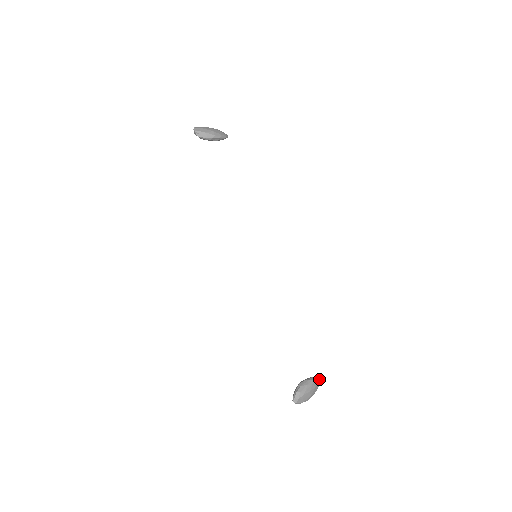
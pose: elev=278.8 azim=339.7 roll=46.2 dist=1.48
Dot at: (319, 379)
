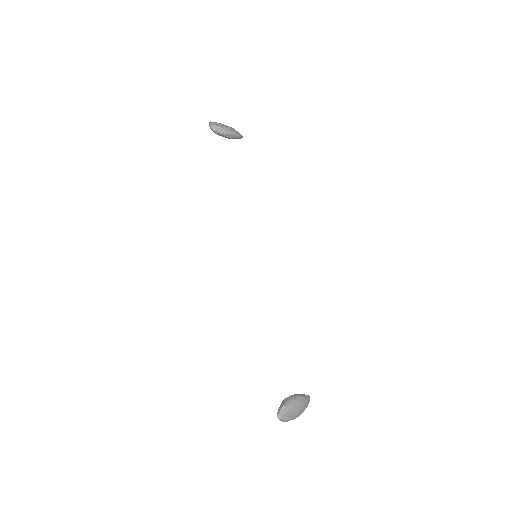
Dot at: (309, 397)
